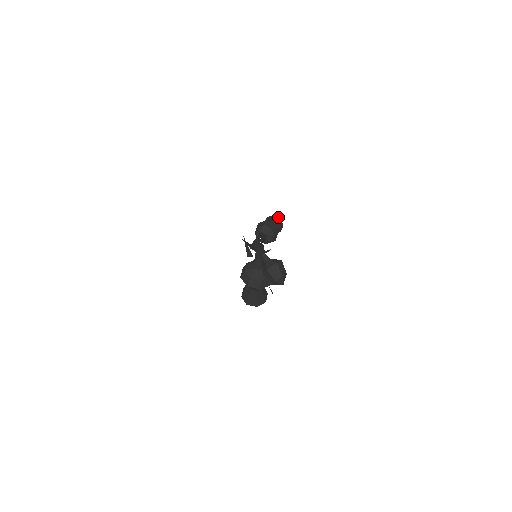
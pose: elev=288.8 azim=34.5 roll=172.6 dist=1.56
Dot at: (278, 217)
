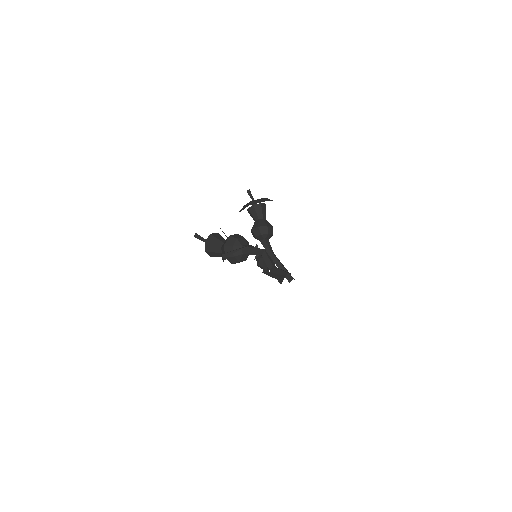
Dot at: (264, 204)
